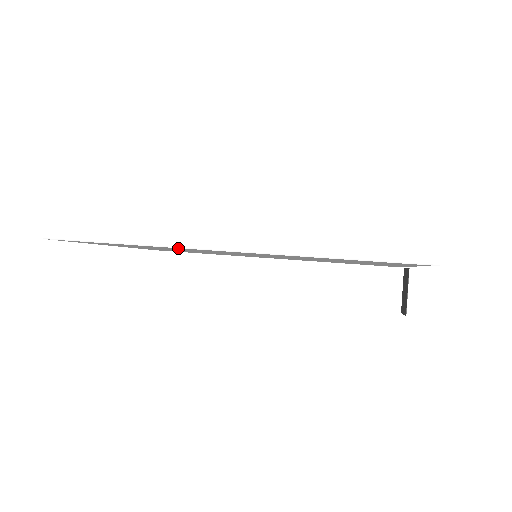
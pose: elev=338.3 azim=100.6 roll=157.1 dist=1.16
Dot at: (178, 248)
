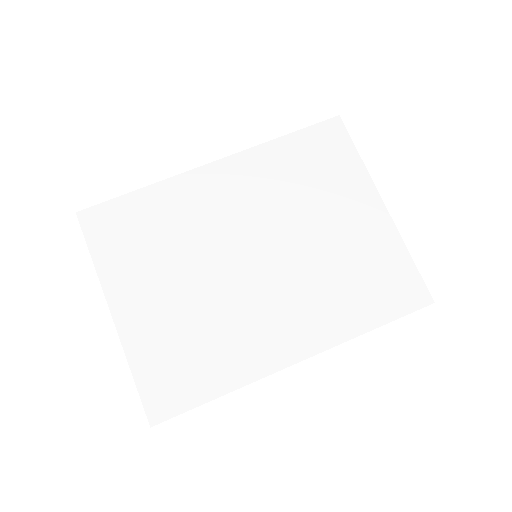
Dot at: (256, 370)
